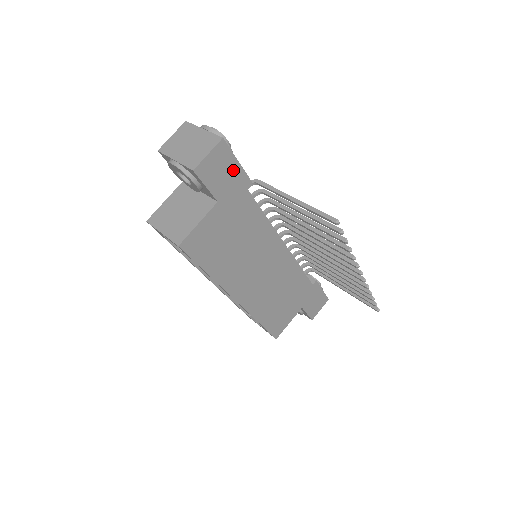
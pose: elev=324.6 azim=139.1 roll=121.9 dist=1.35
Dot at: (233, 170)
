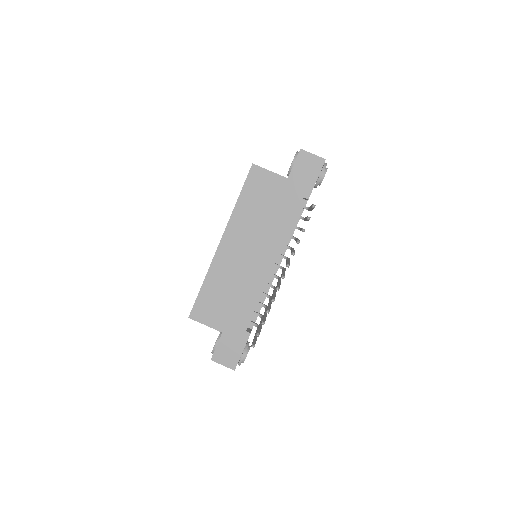
Dot at: (311, 179)
